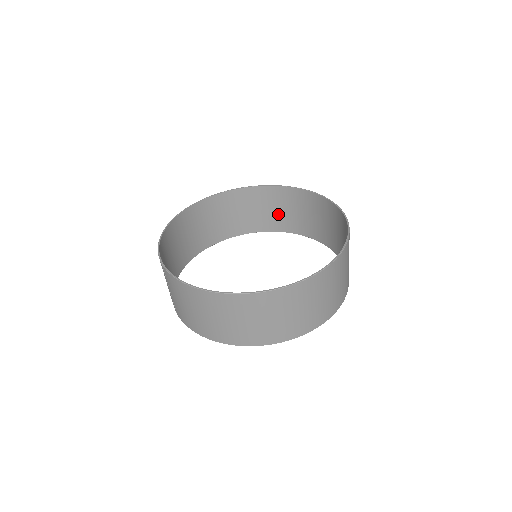
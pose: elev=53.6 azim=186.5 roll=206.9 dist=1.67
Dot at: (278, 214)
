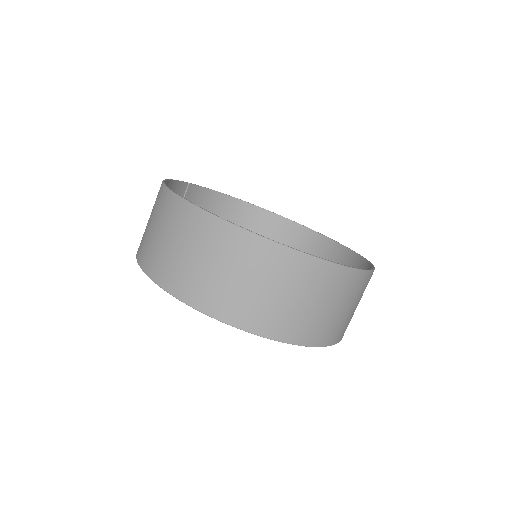
Dot at: occluded
